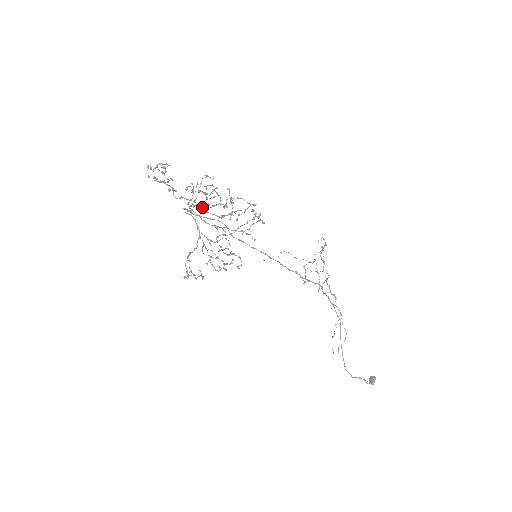
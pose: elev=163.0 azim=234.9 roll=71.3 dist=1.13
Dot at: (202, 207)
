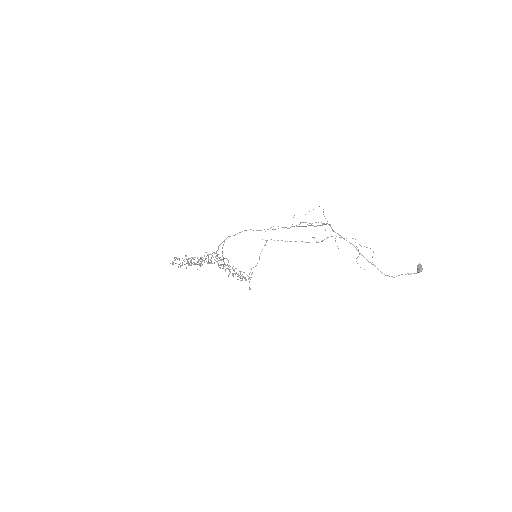
Dot at: occluded
